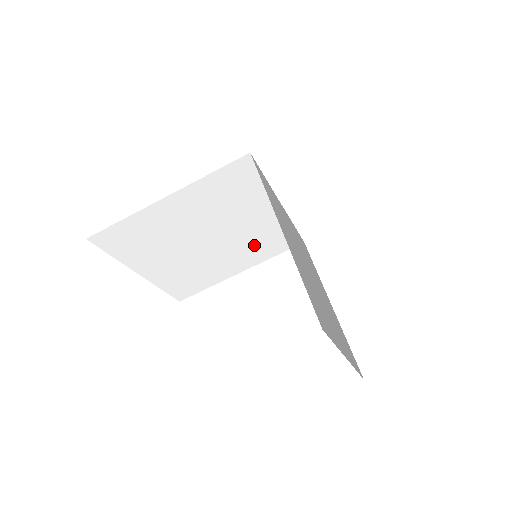
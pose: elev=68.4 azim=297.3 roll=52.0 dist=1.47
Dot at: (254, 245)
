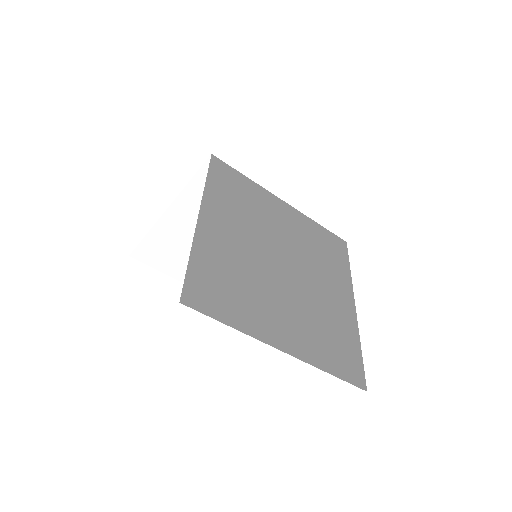
Dot at: occluded
